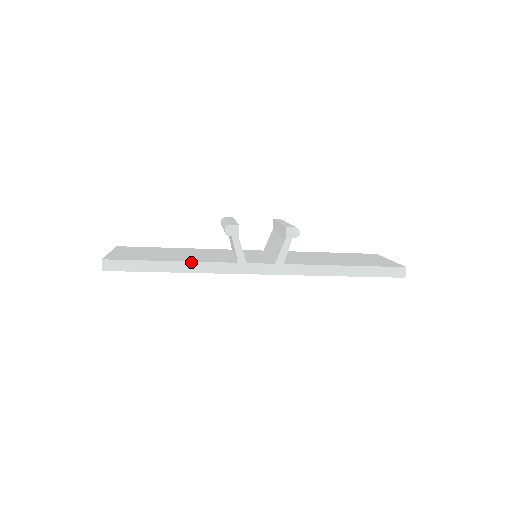
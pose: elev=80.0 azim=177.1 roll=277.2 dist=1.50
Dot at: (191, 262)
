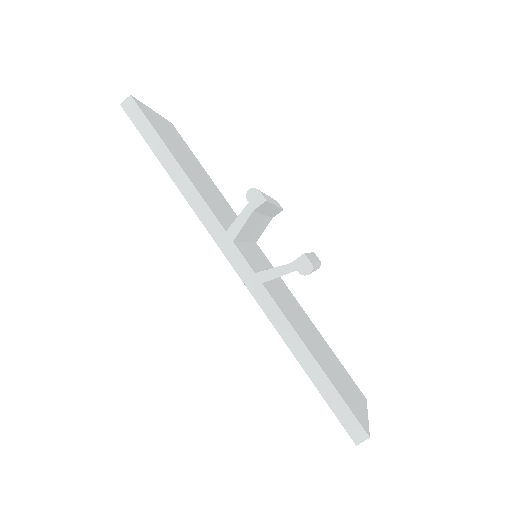
Dot at: (191, 182)
